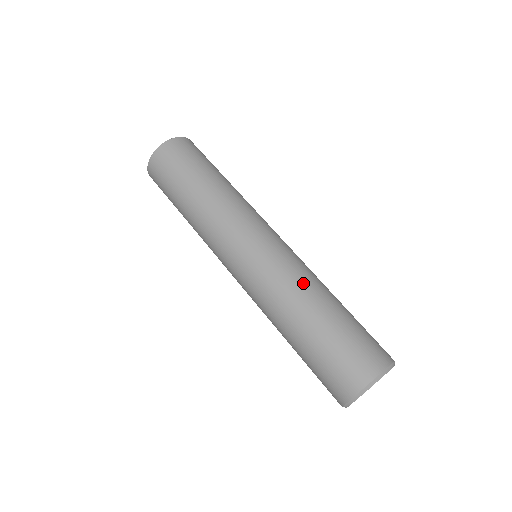
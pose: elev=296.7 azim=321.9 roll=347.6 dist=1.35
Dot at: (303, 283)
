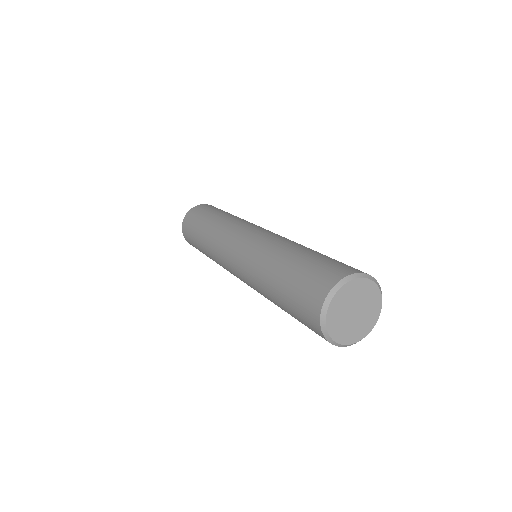
Dot at: (273, 247)
